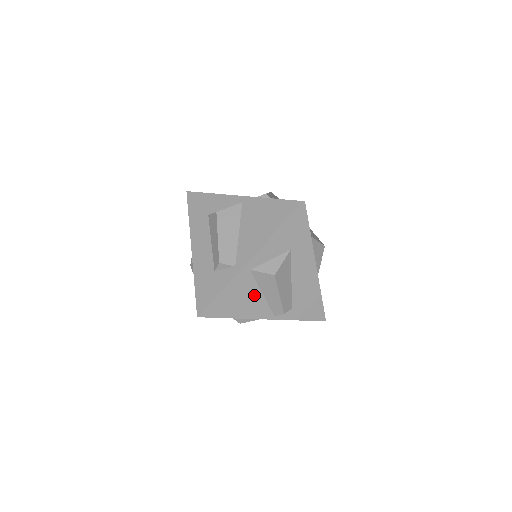
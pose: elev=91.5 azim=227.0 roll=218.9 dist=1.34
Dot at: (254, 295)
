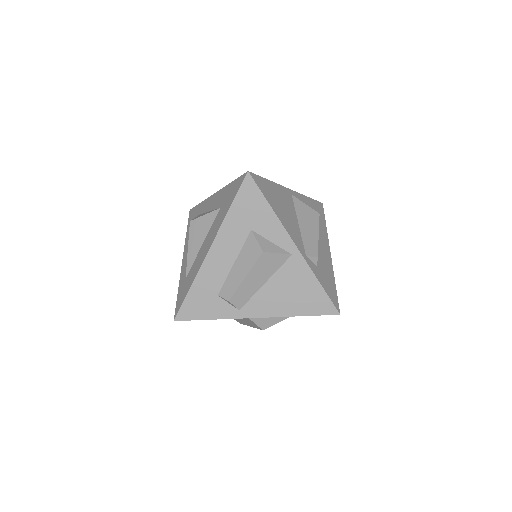
Dot at: occluded
